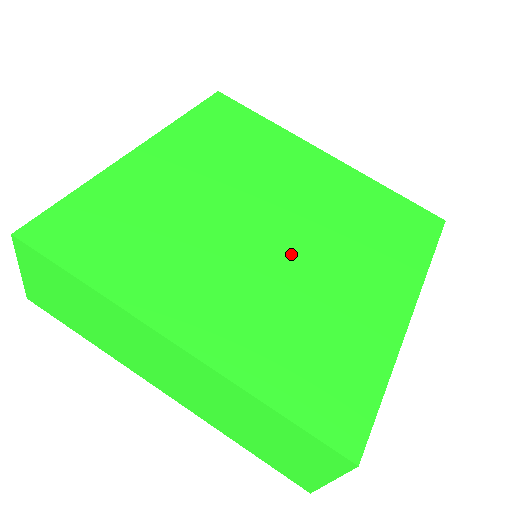
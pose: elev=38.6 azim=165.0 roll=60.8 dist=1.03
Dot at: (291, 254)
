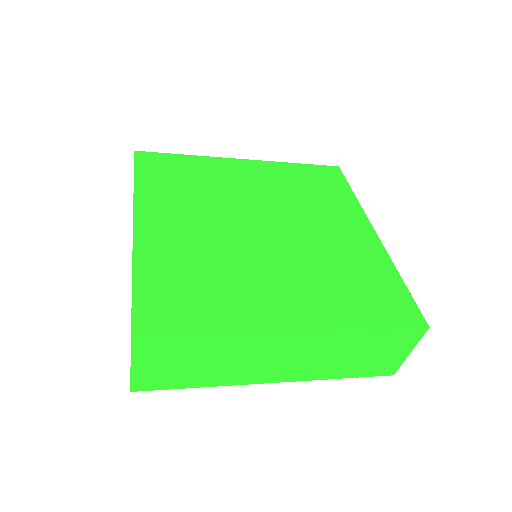
Dot at: (256, 246)
